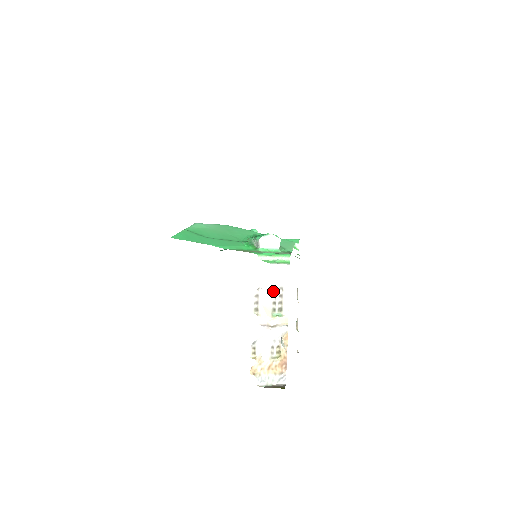
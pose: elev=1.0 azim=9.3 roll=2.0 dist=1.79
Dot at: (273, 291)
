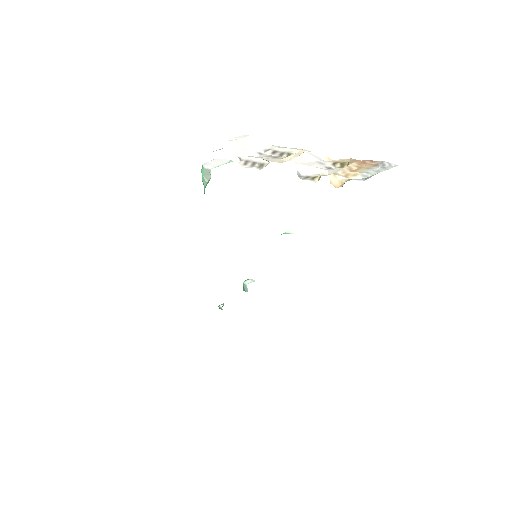
Dot at: (260, 156)
